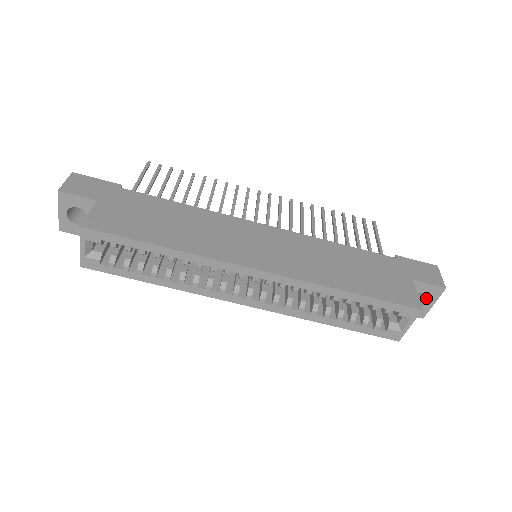
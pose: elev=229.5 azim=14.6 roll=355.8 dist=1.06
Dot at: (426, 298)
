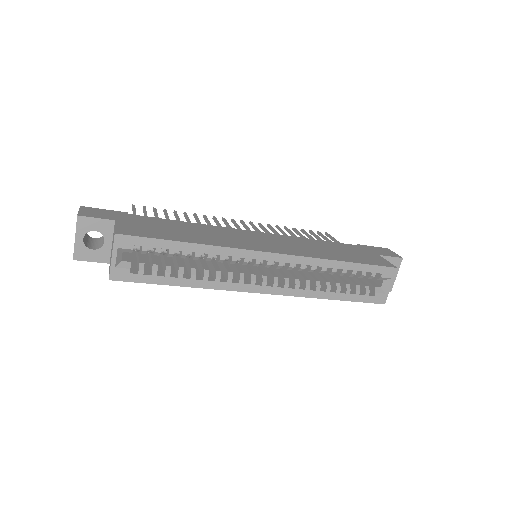
Dot at: occluded
